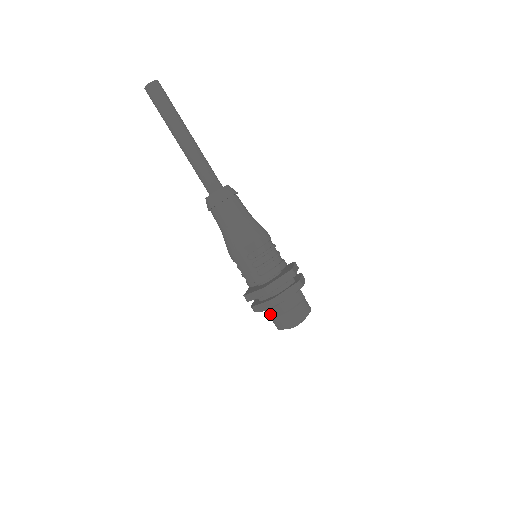
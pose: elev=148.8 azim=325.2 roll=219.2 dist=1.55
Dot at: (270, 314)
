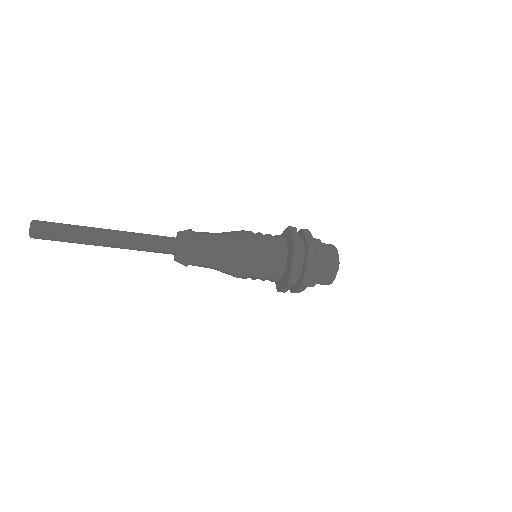
Dot at: (318, 273)
